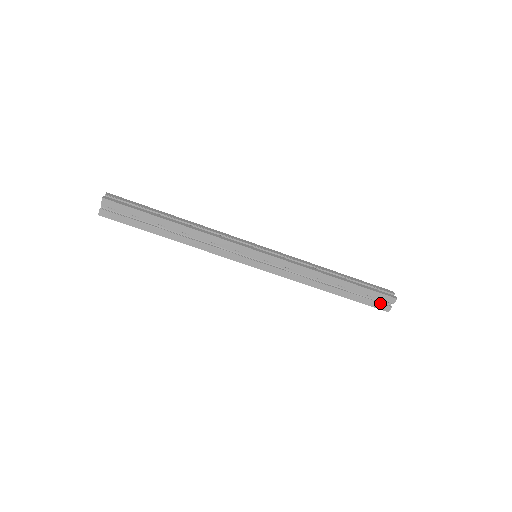
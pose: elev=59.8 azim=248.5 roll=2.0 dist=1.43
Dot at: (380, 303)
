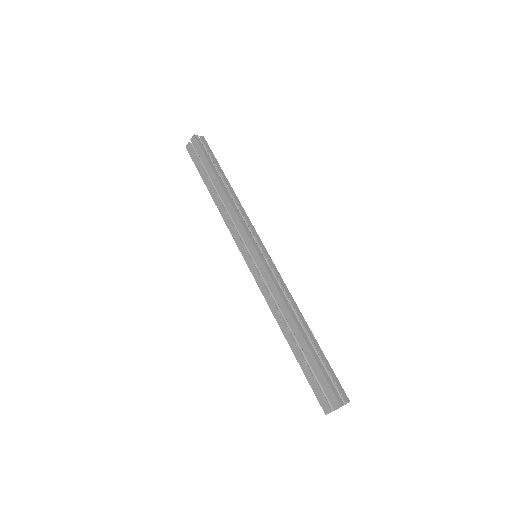
Dot at: (323, 395)
